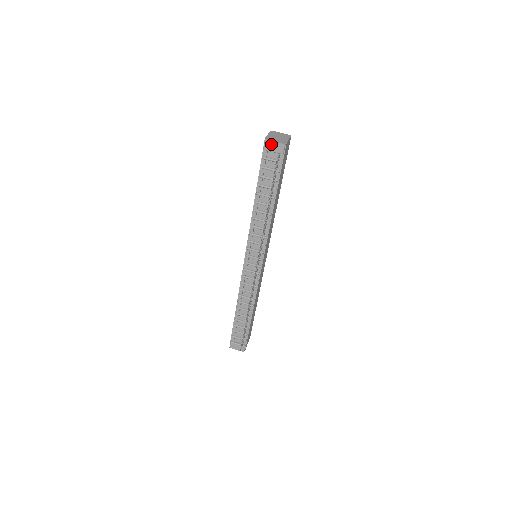
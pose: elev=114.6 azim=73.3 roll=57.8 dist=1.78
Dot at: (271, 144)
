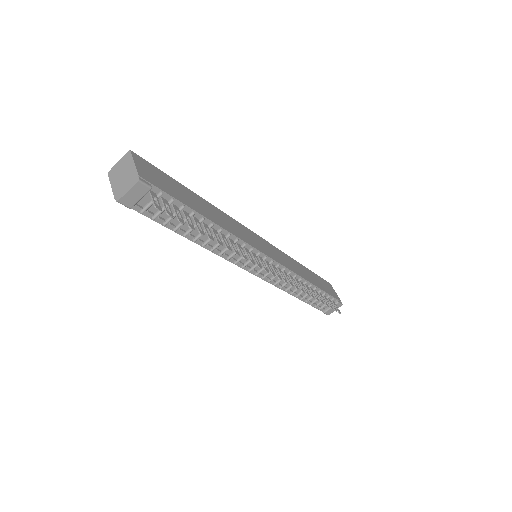
Dot at: (128, 197)
